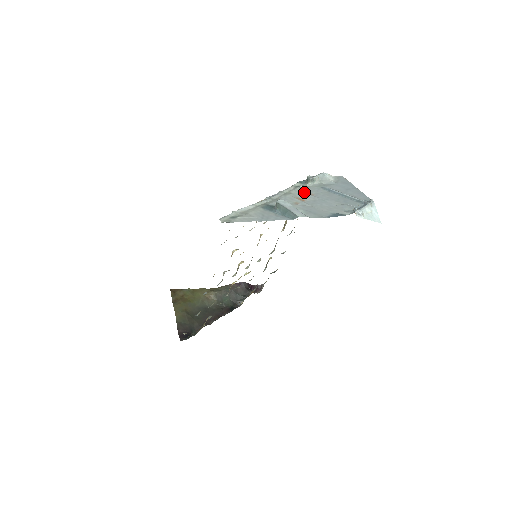
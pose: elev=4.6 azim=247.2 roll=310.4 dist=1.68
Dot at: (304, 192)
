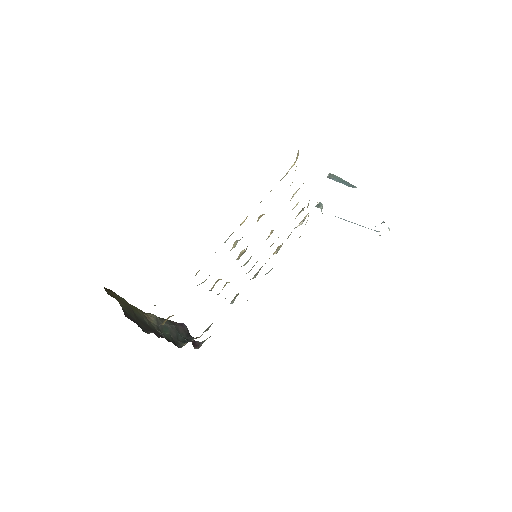
Dot at: occluded
